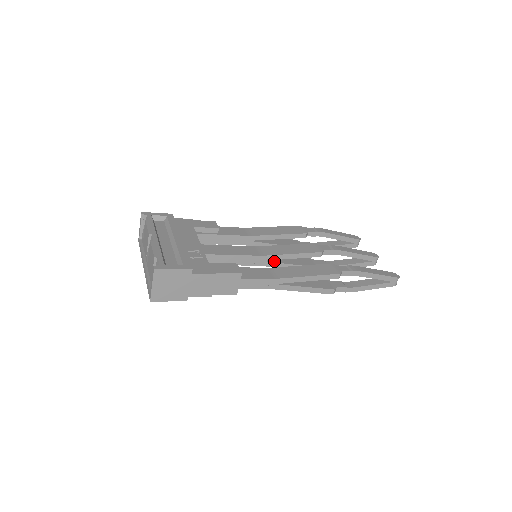
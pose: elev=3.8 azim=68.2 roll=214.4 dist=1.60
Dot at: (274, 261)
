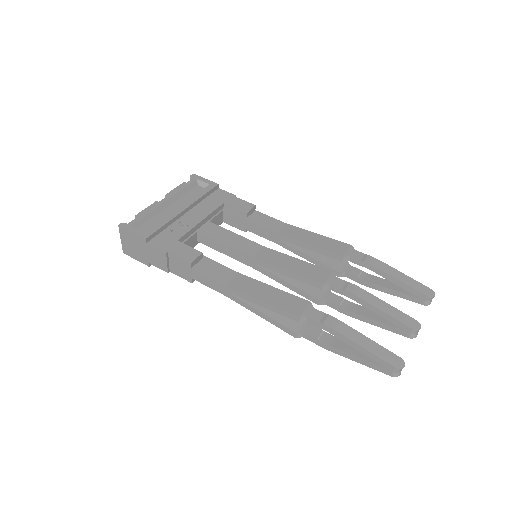
Dot at: (269, 270)
